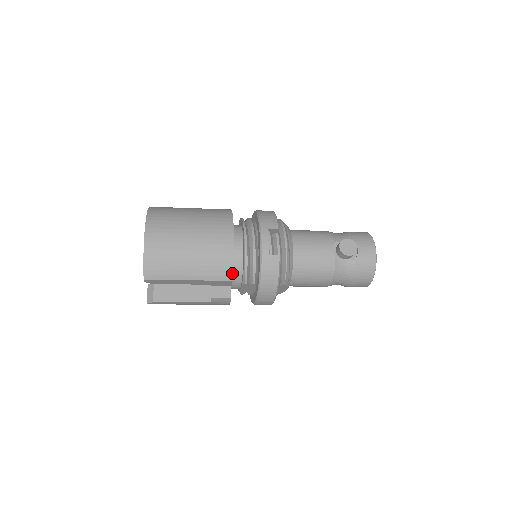
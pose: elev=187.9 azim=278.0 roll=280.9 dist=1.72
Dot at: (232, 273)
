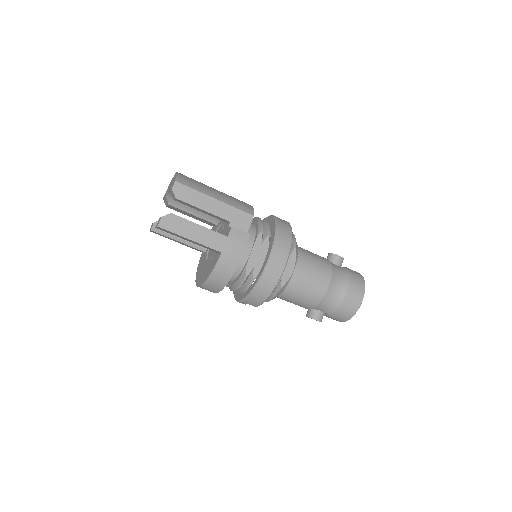
Dot at: (253, 211)
